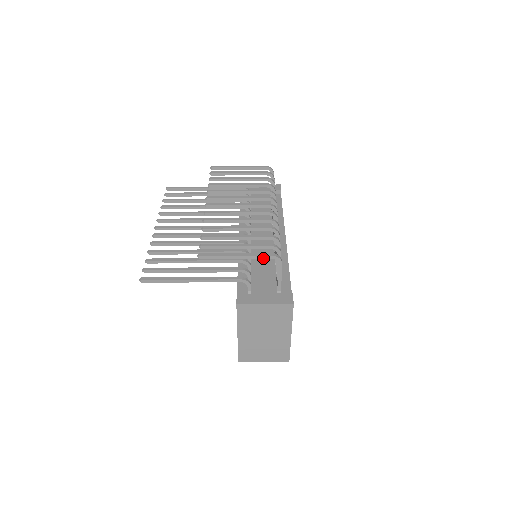
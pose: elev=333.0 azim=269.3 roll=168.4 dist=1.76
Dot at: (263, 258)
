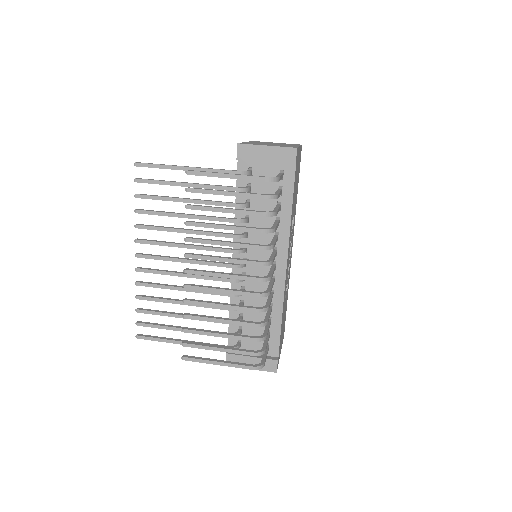
Dot at: (244, 367)
